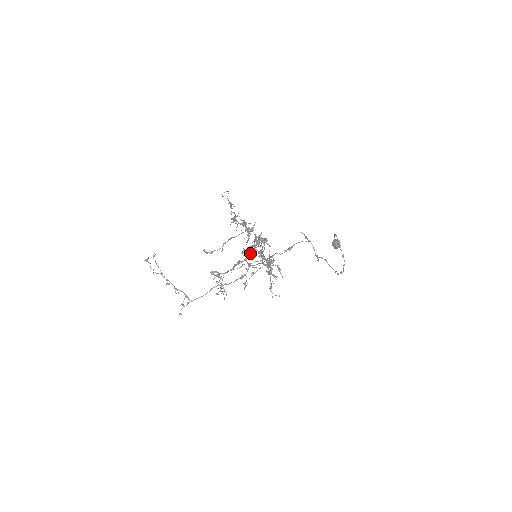
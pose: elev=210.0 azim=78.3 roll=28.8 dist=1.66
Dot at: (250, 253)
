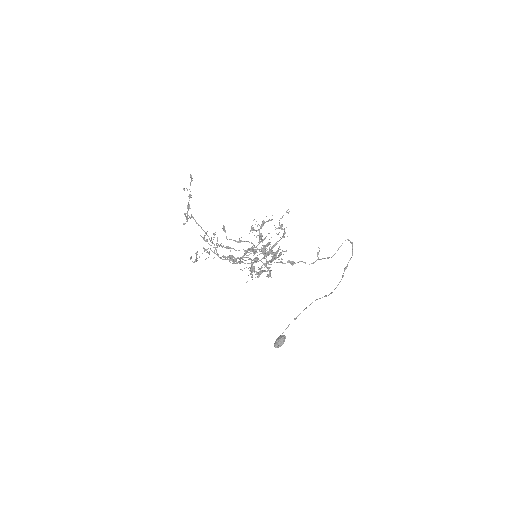
Dot at: (247, 257)
